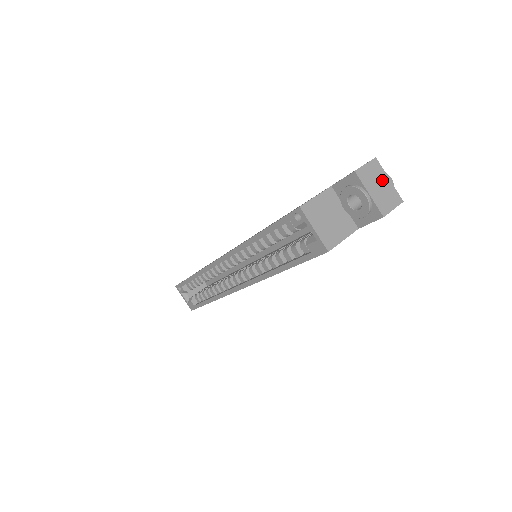
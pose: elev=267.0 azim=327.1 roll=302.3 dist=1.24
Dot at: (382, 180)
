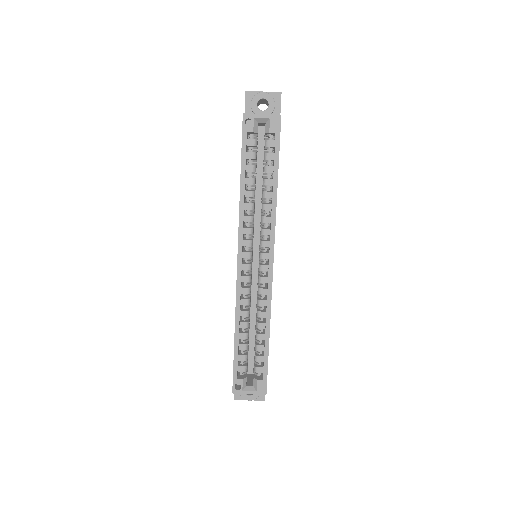
Dot at: occluded
